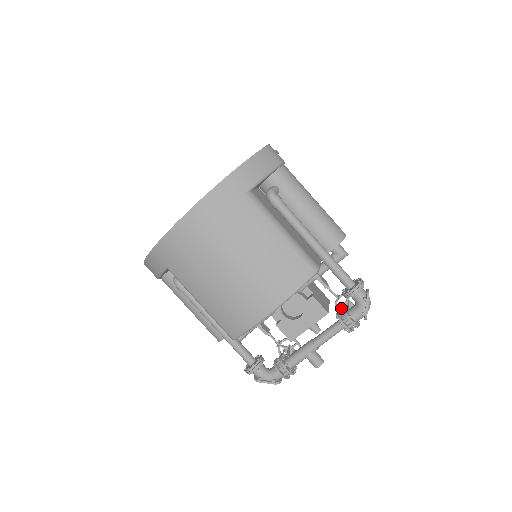
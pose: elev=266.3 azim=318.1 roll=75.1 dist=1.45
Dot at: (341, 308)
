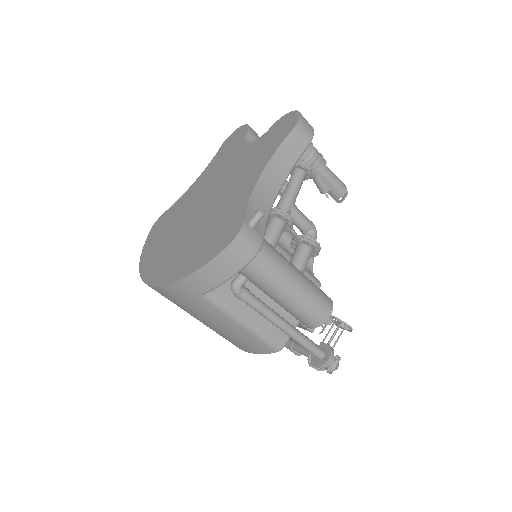
Dot at: (334, 321)
